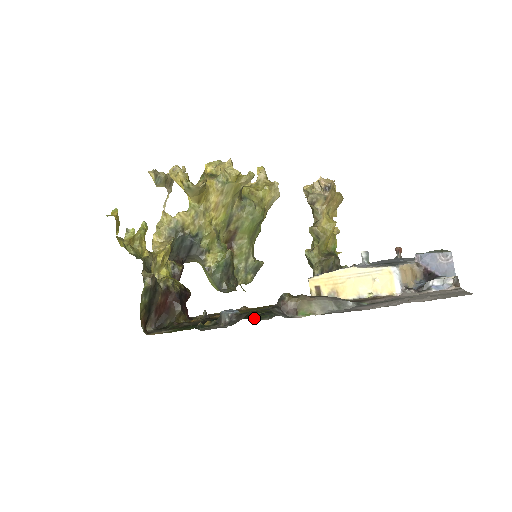
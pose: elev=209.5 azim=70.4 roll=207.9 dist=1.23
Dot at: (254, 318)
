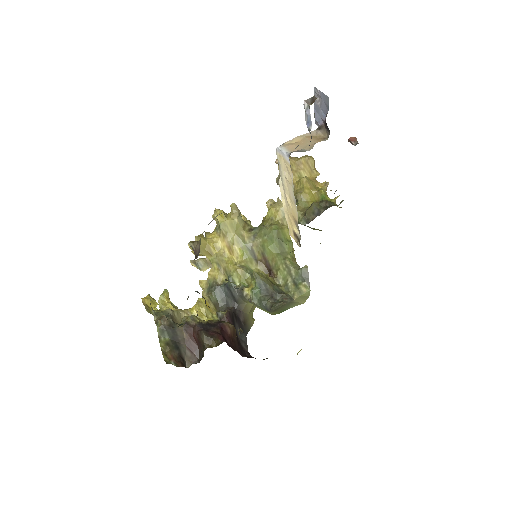
Dot at: occluded
